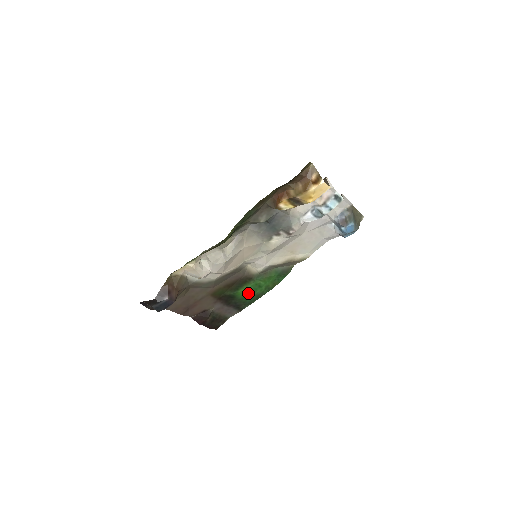
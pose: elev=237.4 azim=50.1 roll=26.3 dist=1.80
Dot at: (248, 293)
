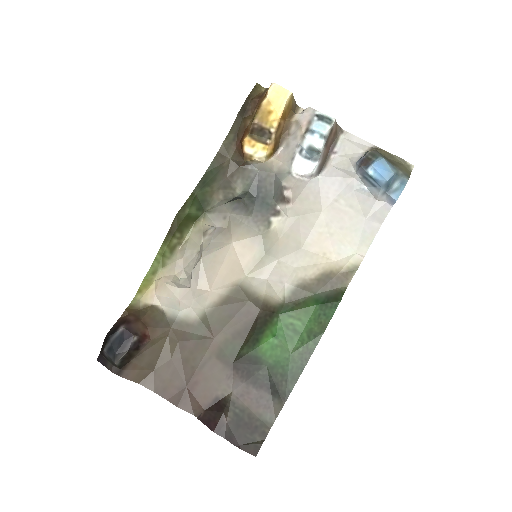
Dot at: (280, 349)
